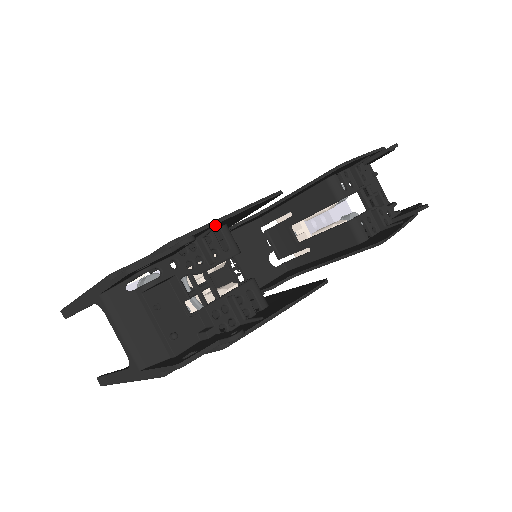
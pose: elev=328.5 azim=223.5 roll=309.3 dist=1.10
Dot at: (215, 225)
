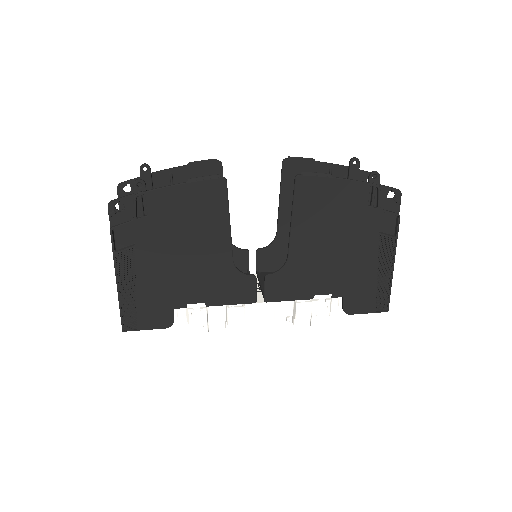
Dot at: (171, 173)
